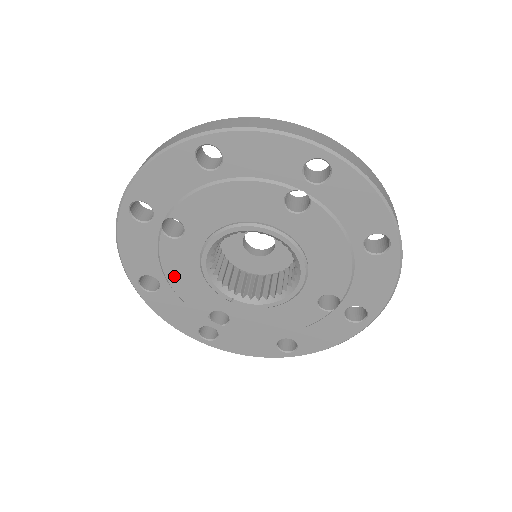
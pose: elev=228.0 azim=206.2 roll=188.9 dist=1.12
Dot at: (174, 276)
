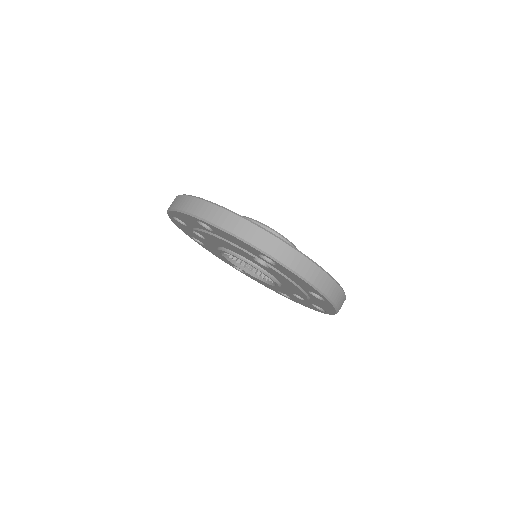
Dot at: (208, 246)
